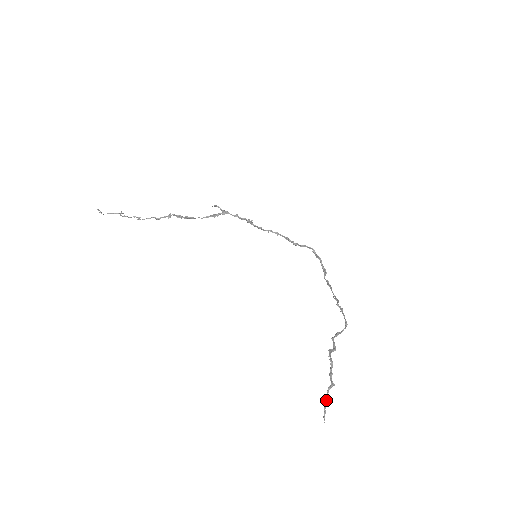
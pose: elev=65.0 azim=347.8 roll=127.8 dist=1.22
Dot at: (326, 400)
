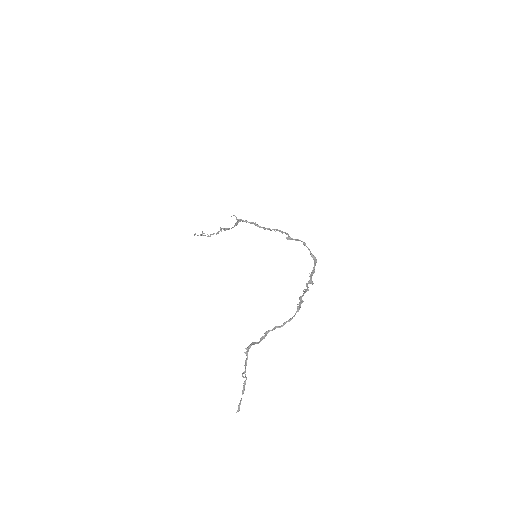
Dot at: (243, 392)
